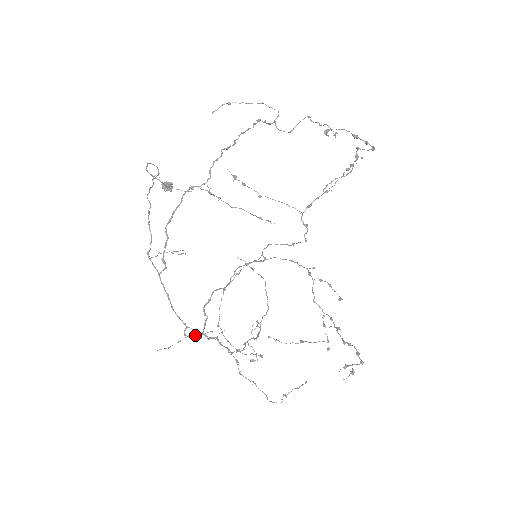
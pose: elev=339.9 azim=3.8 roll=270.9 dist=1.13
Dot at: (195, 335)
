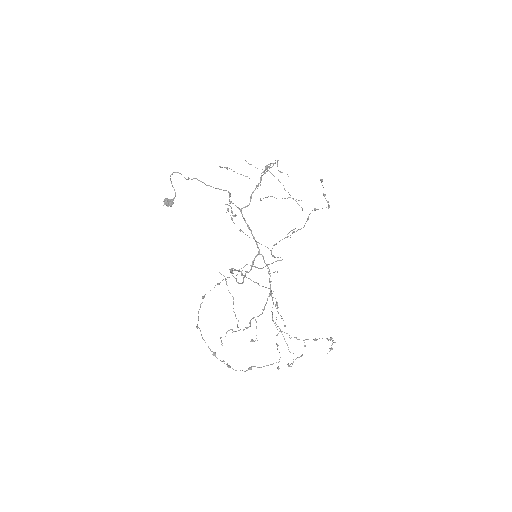
Dot at: occluded
